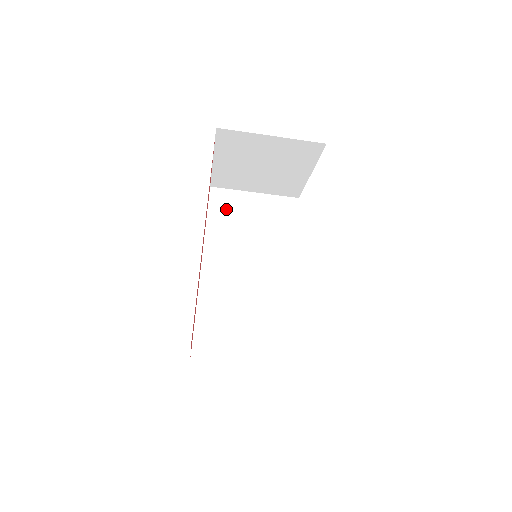
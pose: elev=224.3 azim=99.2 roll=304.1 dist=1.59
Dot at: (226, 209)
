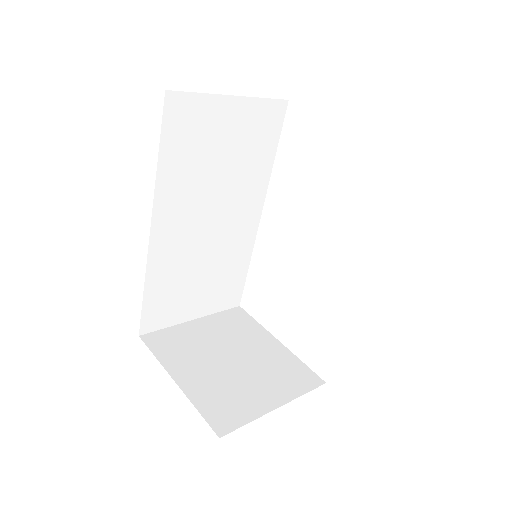
Dot at: (189, 132)
